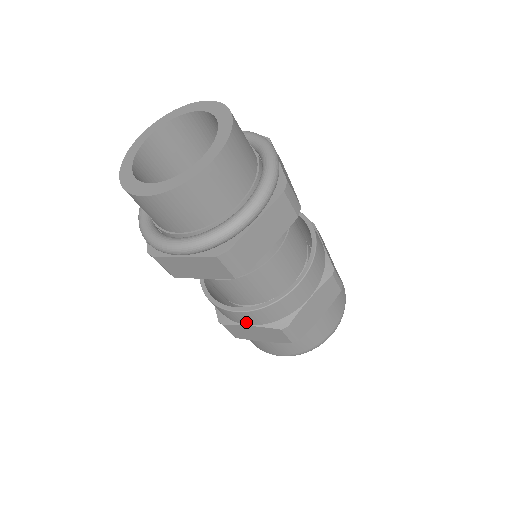
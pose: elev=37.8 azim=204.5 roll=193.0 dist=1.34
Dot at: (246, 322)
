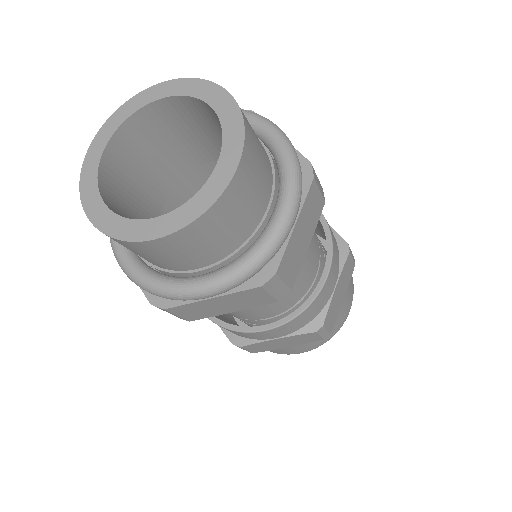
Dot at: (272, 337)
